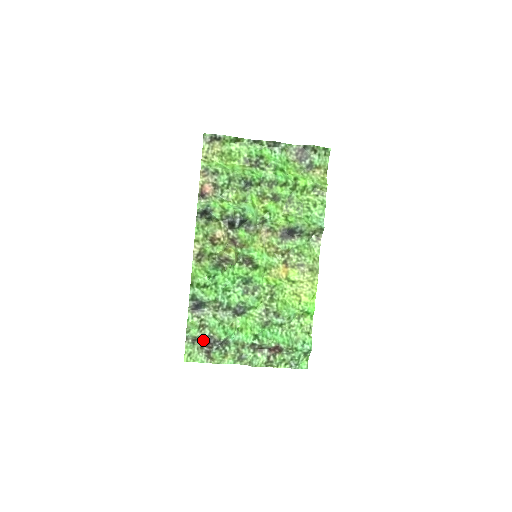
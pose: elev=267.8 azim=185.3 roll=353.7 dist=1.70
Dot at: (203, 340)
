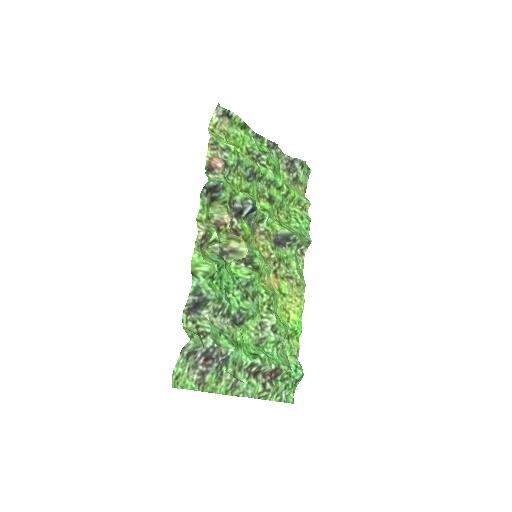
Dot at: (201, 354)
